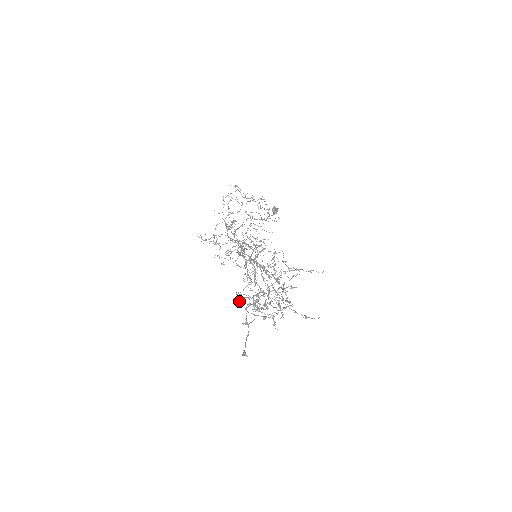
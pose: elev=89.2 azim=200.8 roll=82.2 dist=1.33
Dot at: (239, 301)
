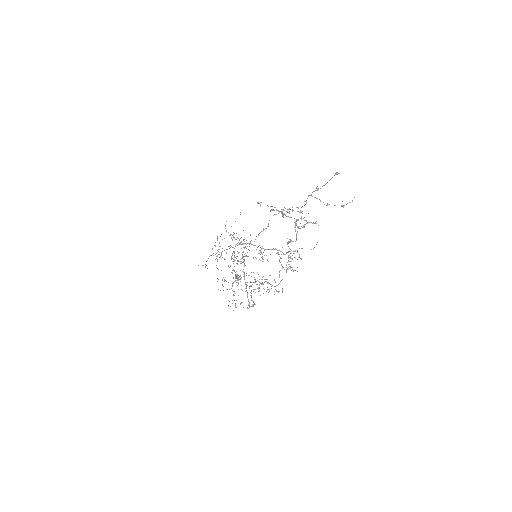
Dot at: occluded
